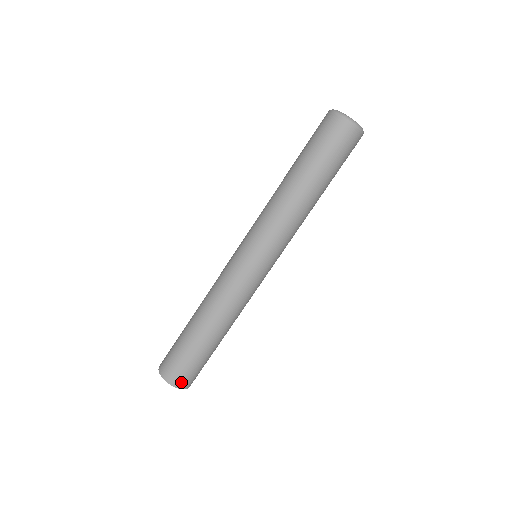
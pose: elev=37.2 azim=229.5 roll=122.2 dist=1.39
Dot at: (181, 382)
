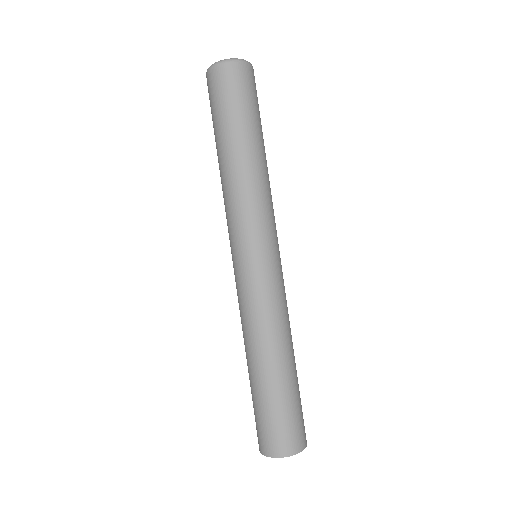
Dot at: (278, 447)
